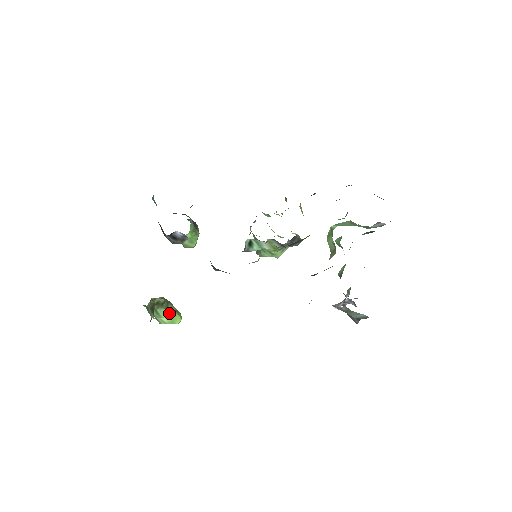
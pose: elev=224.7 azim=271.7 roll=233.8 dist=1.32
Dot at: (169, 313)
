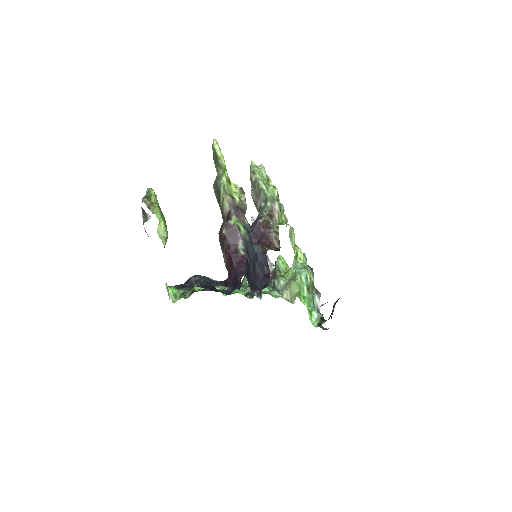
Dot at: occluded
